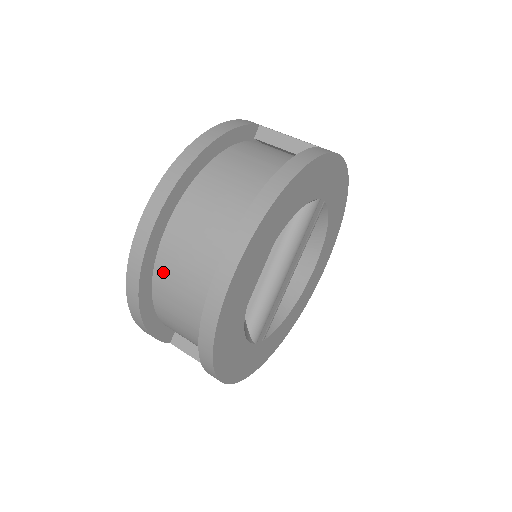
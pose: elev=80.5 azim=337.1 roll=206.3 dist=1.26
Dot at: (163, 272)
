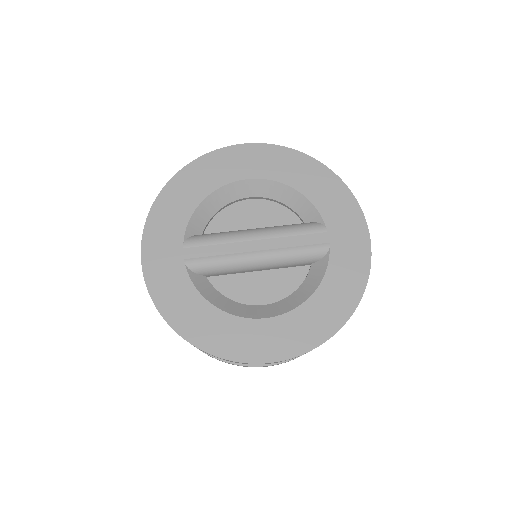
Dot at: occluded
